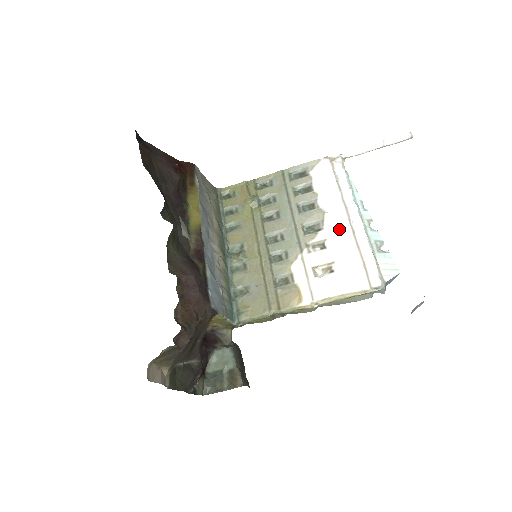
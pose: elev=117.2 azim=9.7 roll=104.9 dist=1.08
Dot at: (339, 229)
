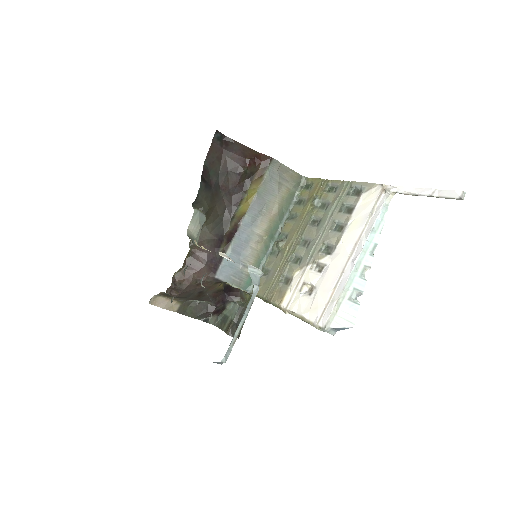
Dot at: (338, 262)
